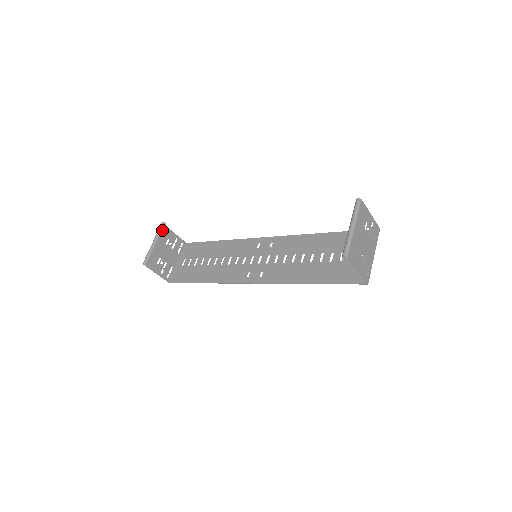
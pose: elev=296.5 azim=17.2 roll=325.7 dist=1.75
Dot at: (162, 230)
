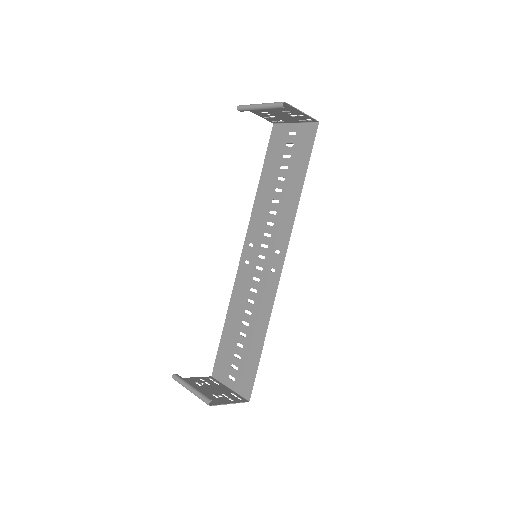
Dot at: (181, 378)
